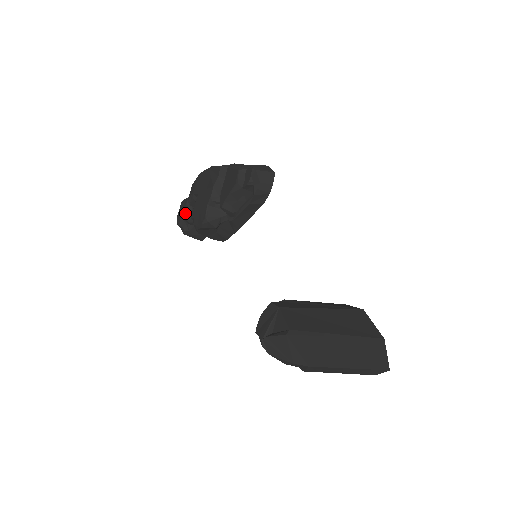
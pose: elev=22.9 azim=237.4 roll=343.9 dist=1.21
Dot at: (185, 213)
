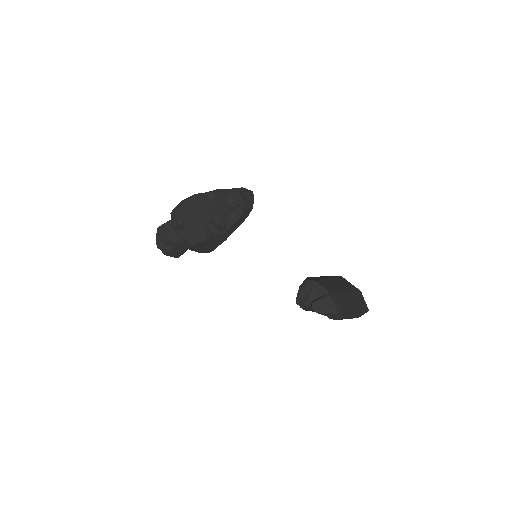
Dot at: (166, 237)
